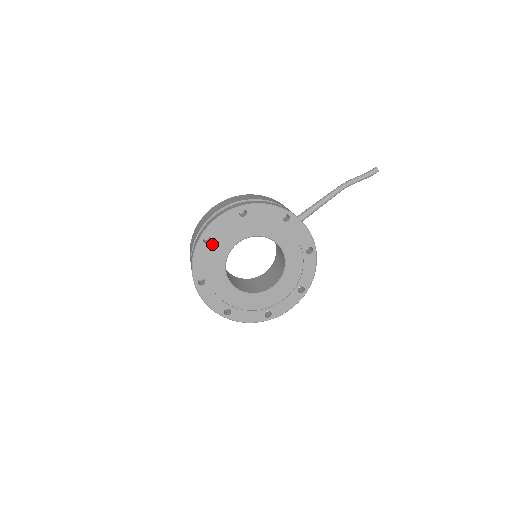
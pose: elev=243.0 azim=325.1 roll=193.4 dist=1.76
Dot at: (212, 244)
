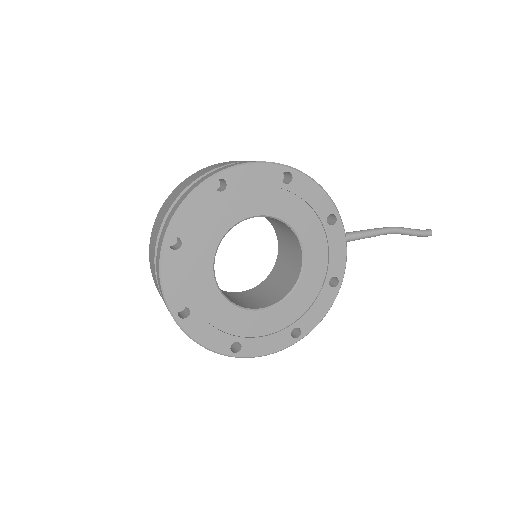
Dot at: (224, 195)
